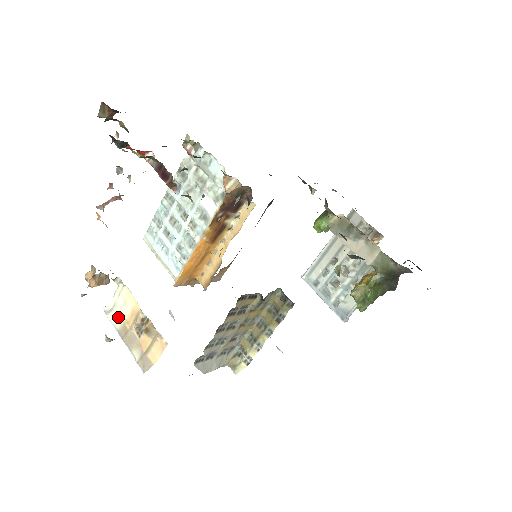
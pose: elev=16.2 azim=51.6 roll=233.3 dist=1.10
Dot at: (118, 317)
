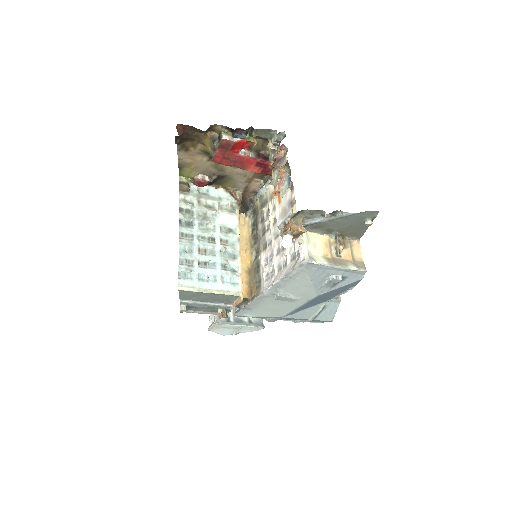
Dot at: (319, 258)
